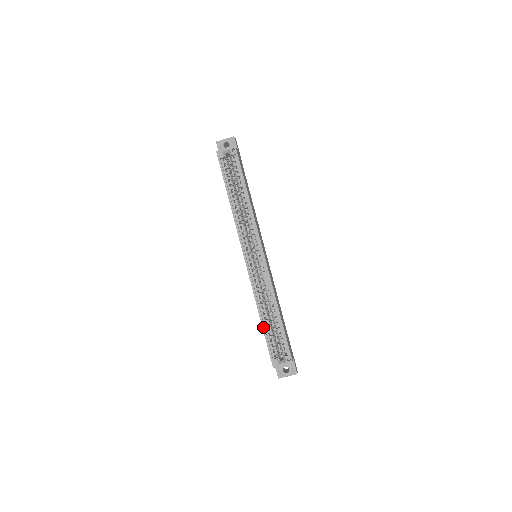
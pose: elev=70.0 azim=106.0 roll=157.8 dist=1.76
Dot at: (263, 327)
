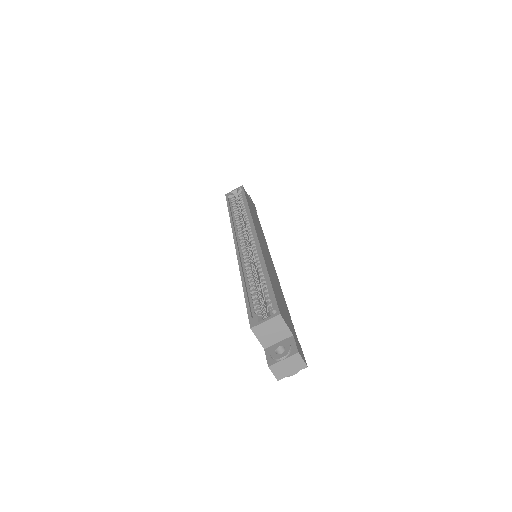
Dot at: (244, 290)
